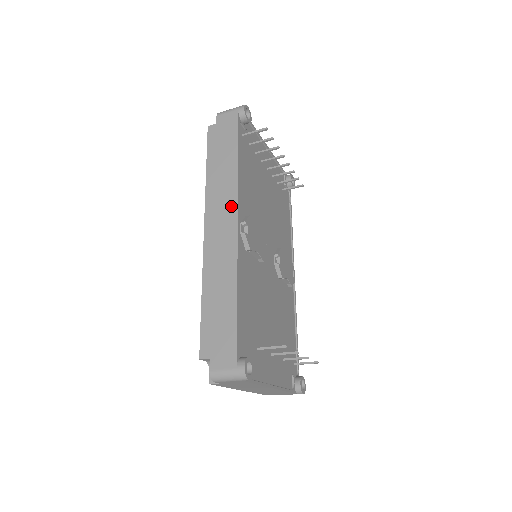
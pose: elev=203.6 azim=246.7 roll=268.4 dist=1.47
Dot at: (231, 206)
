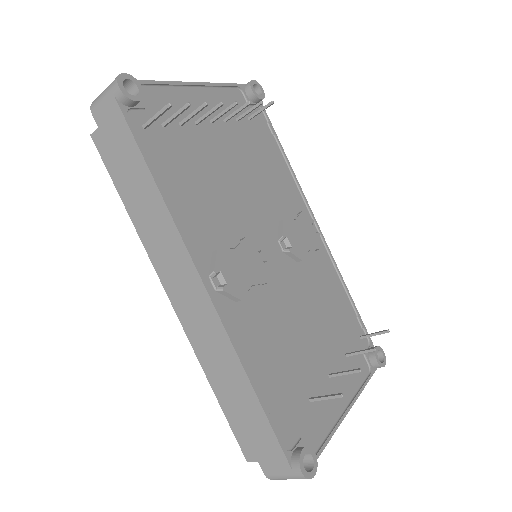
Dot at: (184, 262)
